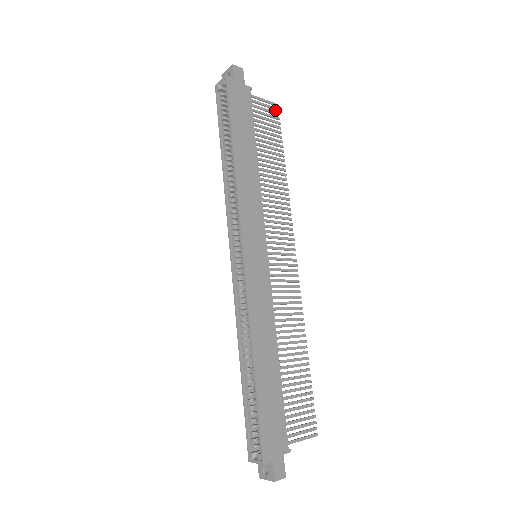
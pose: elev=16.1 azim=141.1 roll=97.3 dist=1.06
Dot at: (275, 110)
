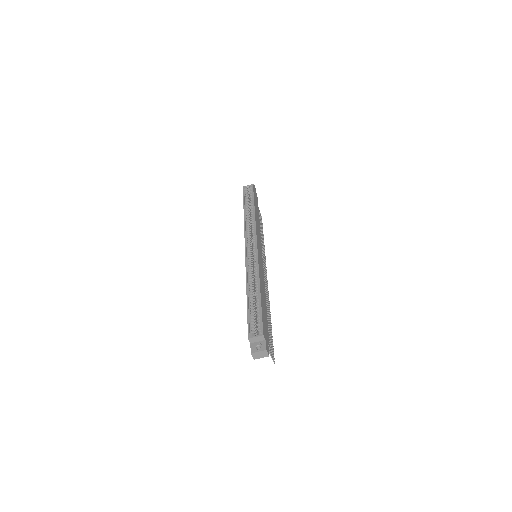
Dot at: (261, 218)
